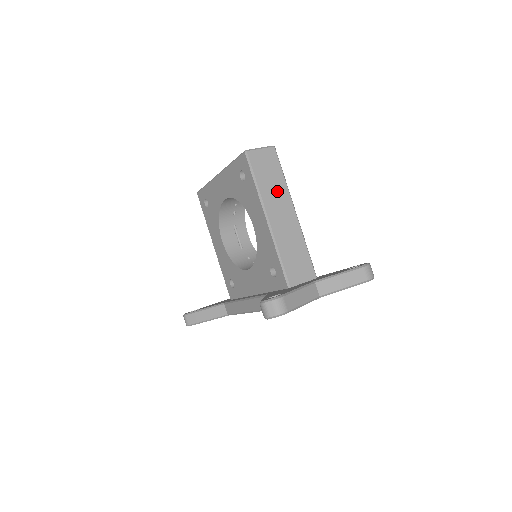
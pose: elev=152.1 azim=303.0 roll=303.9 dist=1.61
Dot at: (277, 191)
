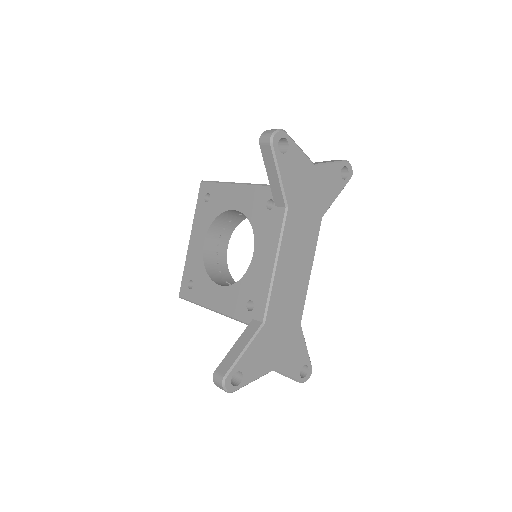
Dot at: occluded
